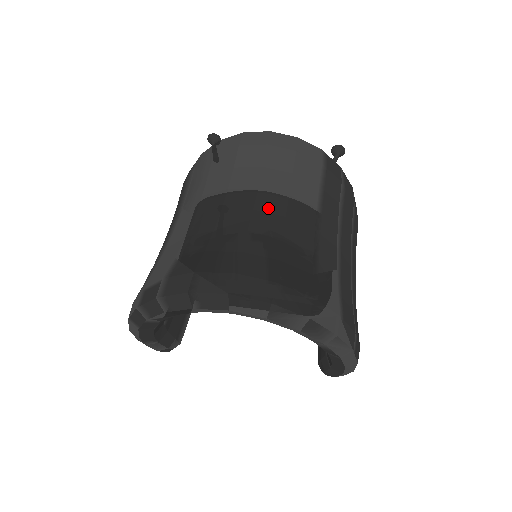
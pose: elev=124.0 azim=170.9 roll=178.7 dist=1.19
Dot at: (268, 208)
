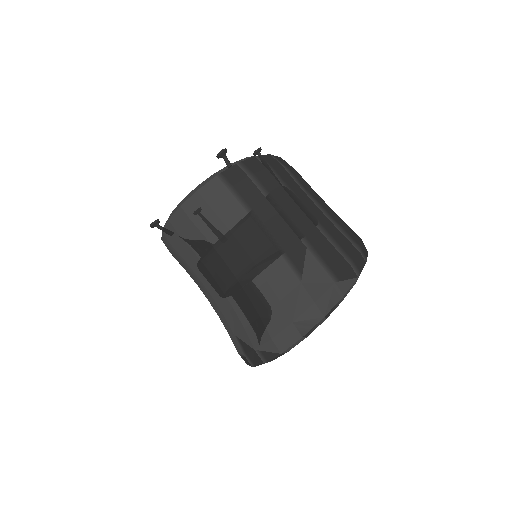
Dot at: (240, 266)
